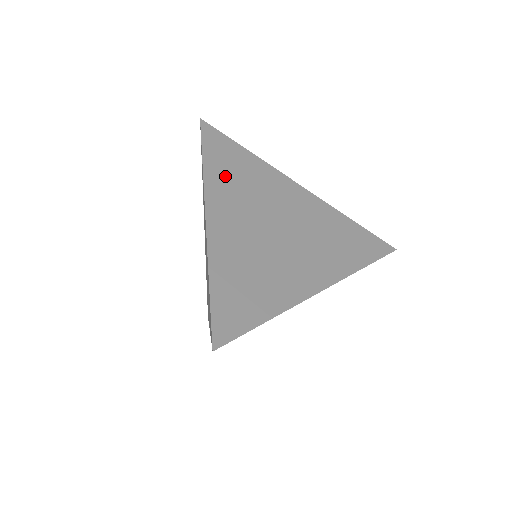
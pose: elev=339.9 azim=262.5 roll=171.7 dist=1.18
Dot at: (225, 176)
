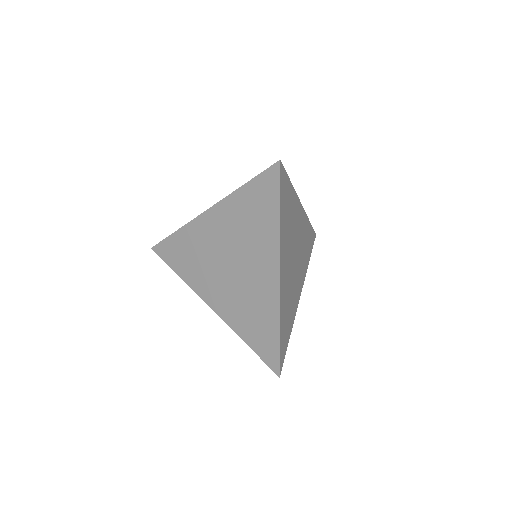
Dot at: (285, 225)
